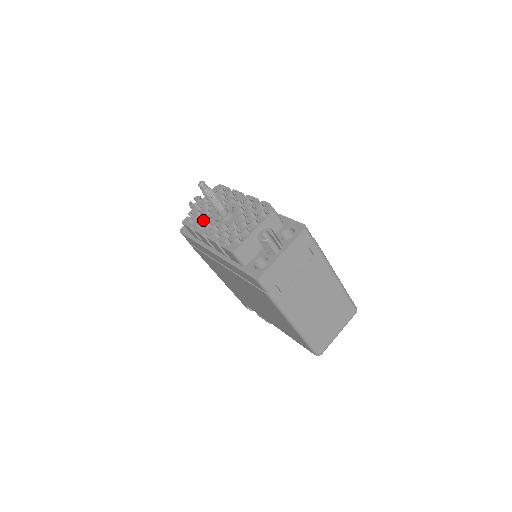
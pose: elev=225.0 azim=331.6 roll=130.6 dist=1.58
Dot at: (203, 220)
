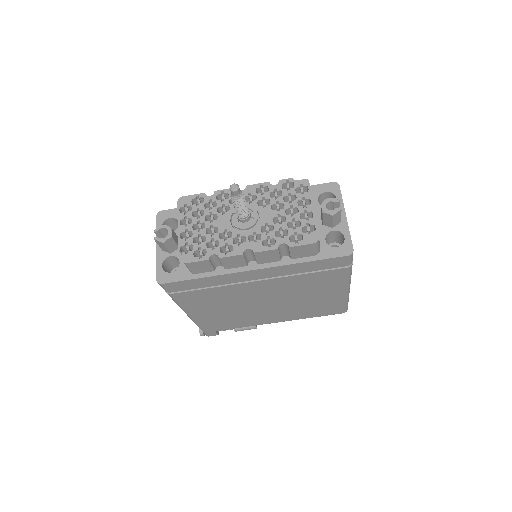
Dot at: (219, 241)
